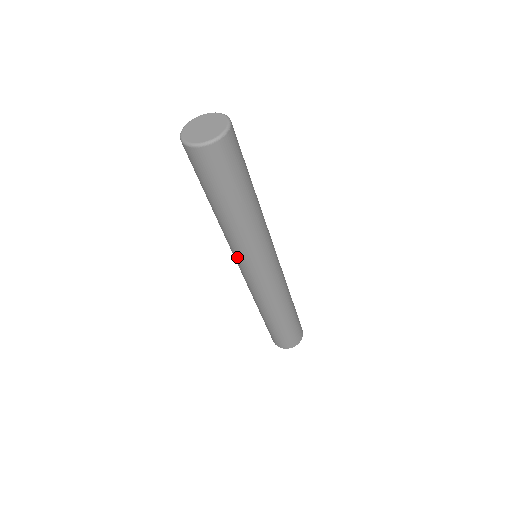
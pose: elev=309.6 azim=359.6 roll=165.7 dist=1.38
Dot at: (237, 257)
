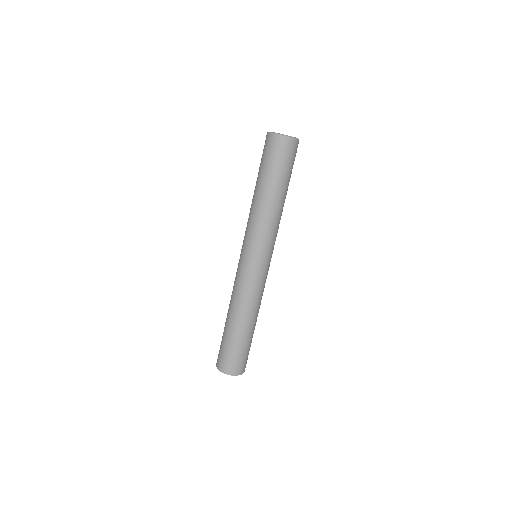
Dot at: (249, 241)
